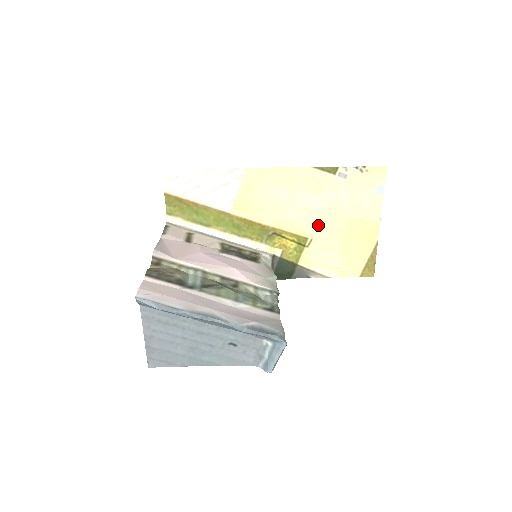
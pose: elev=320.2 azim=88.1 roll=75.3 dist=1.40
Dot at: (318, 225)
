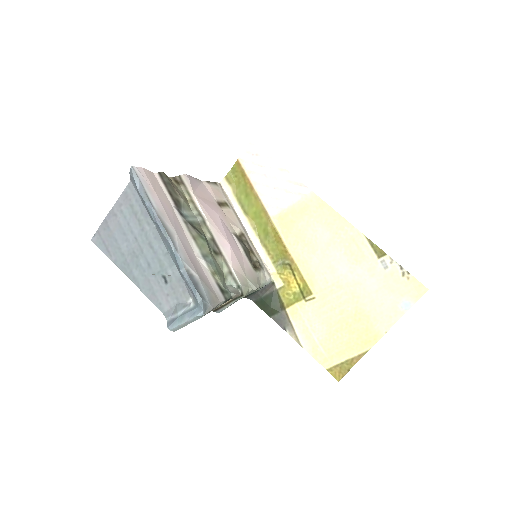
Dot at: (330, 290)
